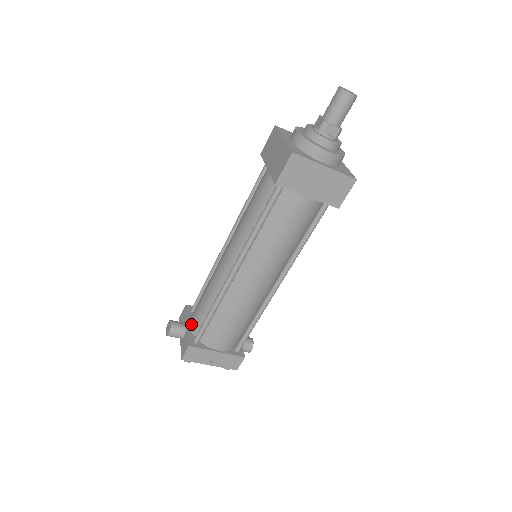
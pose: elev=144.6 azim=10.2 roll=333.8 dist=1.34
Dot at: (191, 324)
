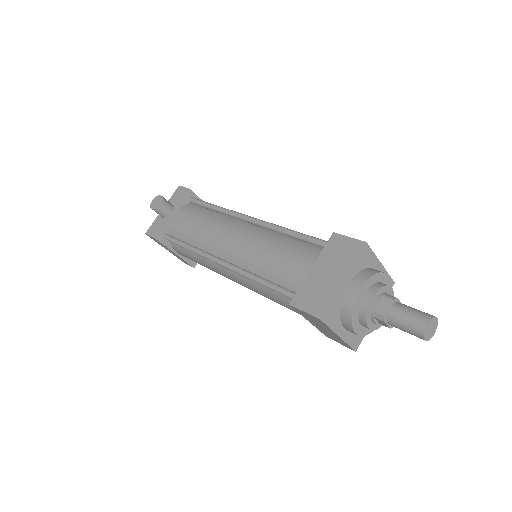
Dot at: (174, 219)
